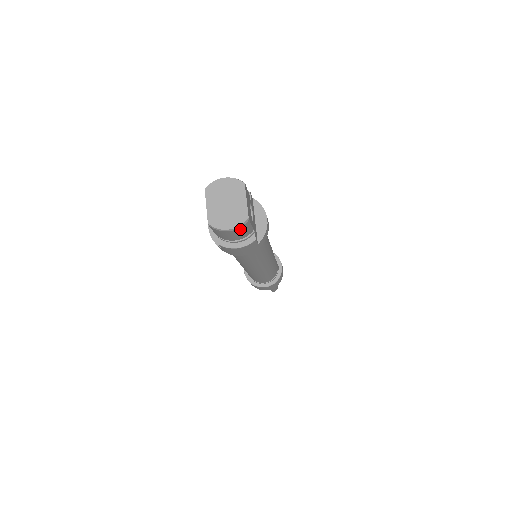
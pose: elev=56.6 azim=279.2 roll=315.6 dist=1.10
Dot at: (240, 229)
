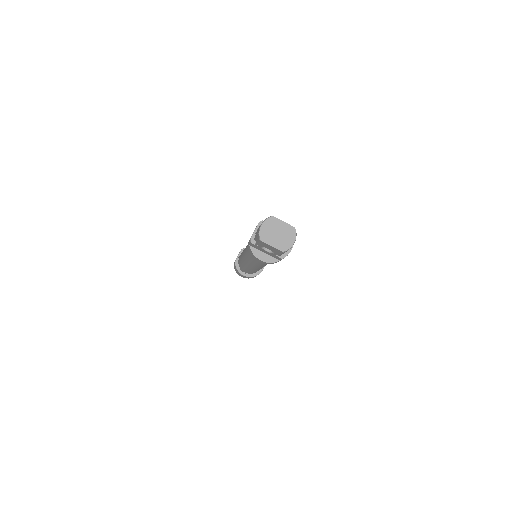
Dot at: (295, 237)
